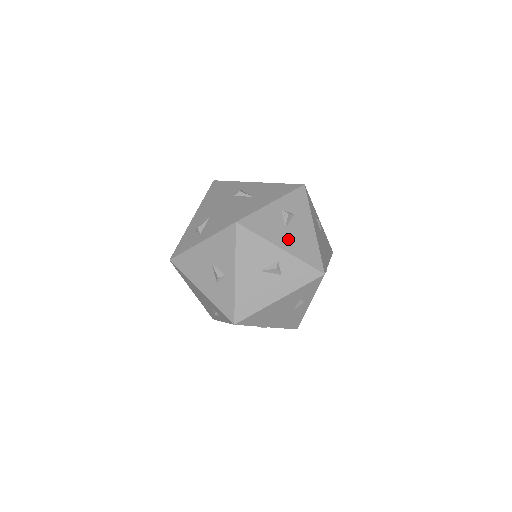
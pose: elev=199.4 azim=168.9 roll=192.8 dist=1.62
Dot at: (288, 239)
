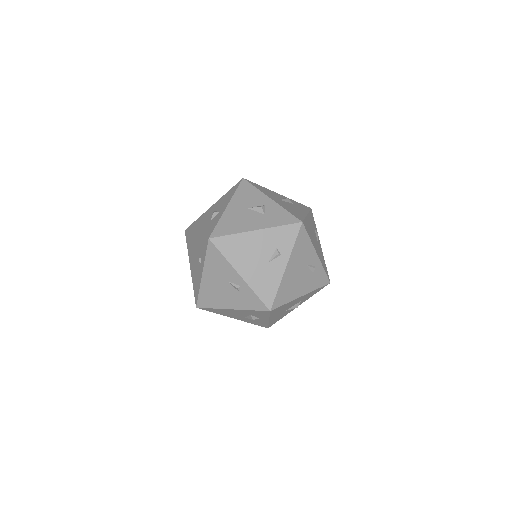
Dot at: occluded
